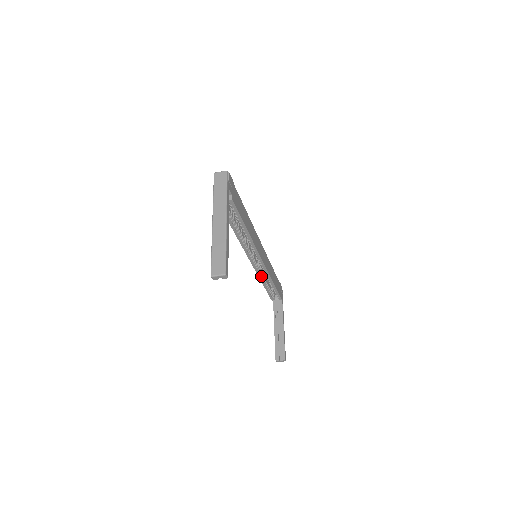
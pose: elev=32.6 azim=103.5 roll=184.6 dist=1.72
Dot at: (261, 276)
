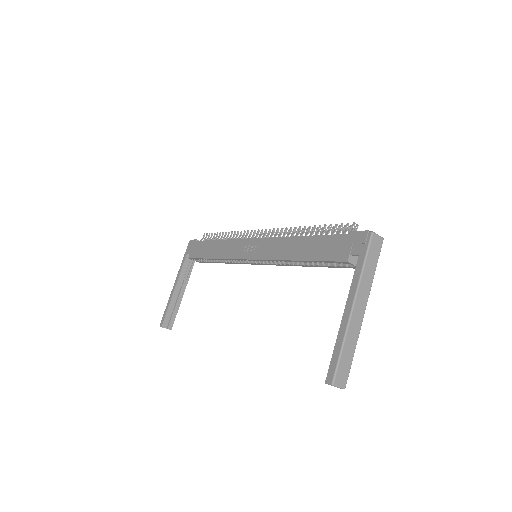
Dot at: (227, 259)
